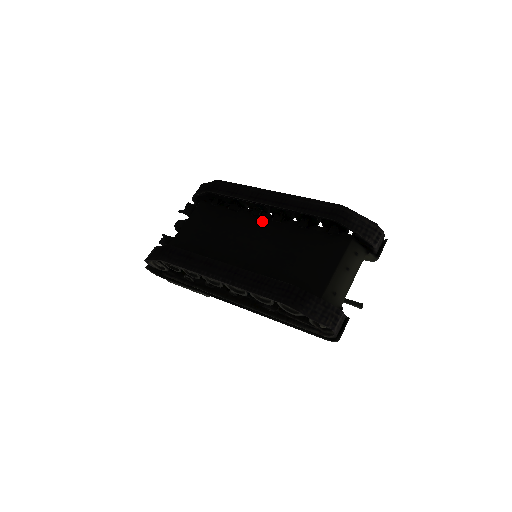
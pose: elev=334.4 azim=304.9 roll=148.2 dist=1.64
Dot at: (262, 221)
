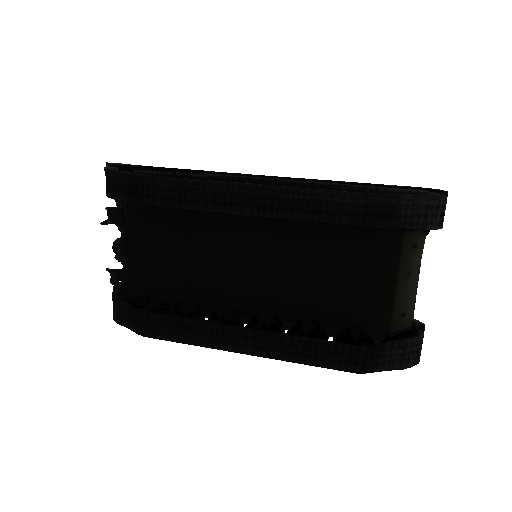
Dot at: (247, 223)
